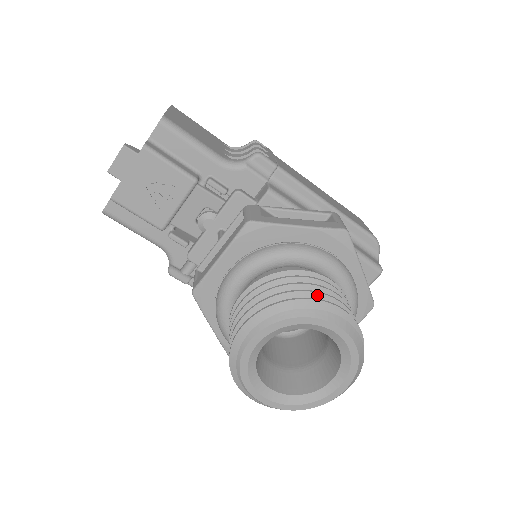
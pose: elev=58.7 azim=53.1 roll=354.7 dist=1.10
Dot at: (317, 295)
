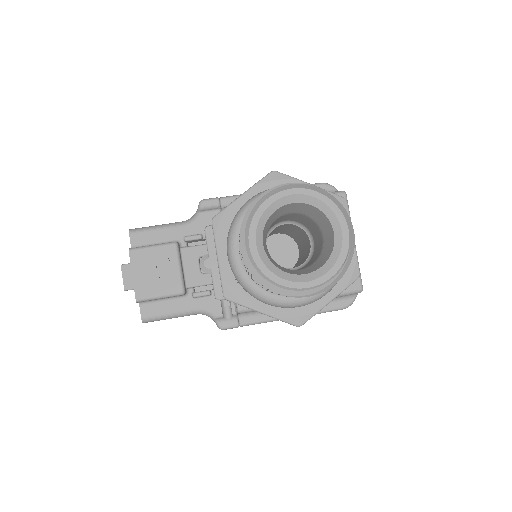
Dot at: occluded
